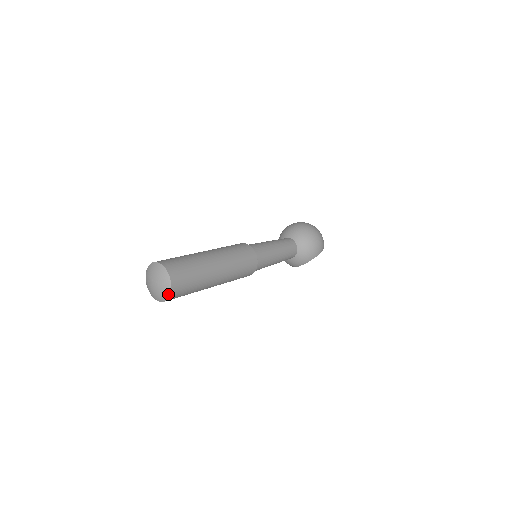
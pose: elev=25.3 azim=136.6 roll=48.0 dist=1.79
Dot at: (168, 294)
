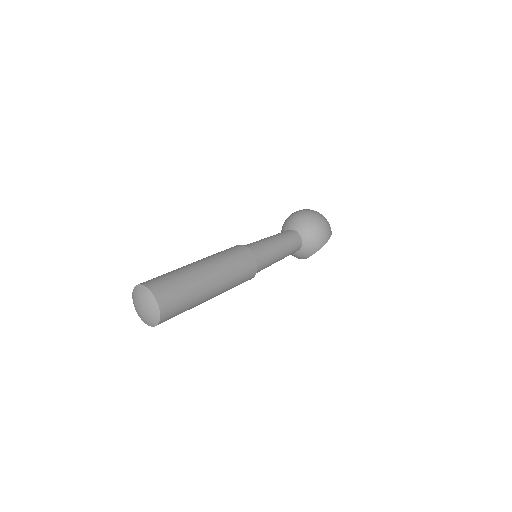
Dot at: (157, 318)
